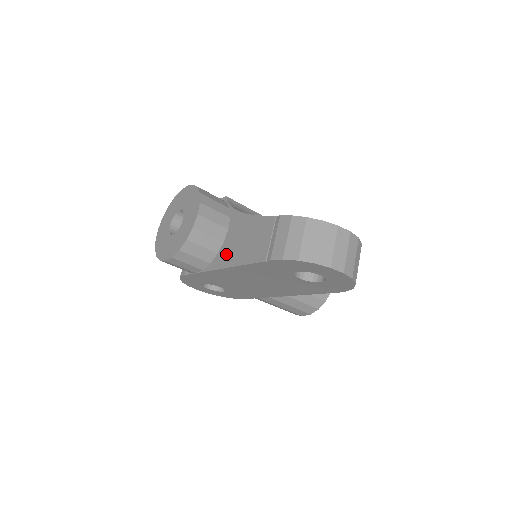
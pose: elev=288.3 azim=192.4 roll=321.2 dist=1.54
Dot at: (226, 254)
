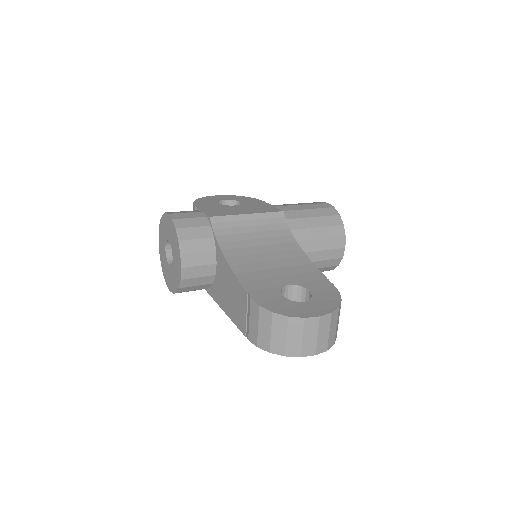
Dot at: (219, 292)
